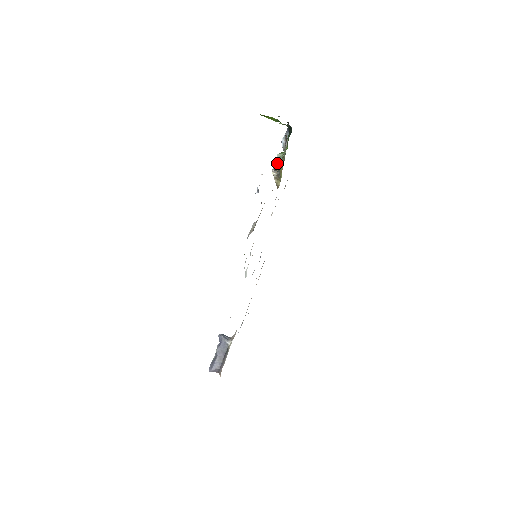
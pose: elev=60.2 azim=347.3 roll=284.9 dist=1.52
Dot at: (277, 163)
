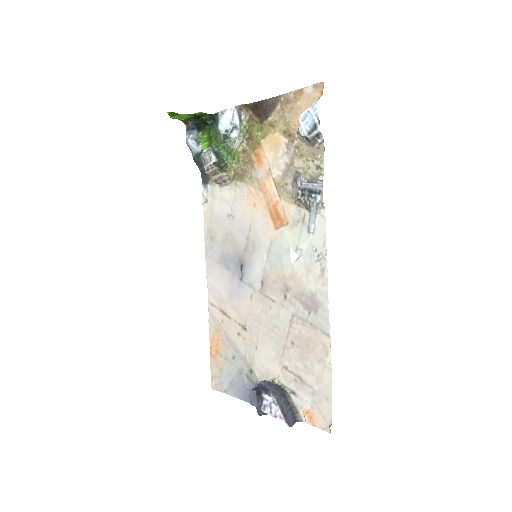
Dot at: (215, 156)
